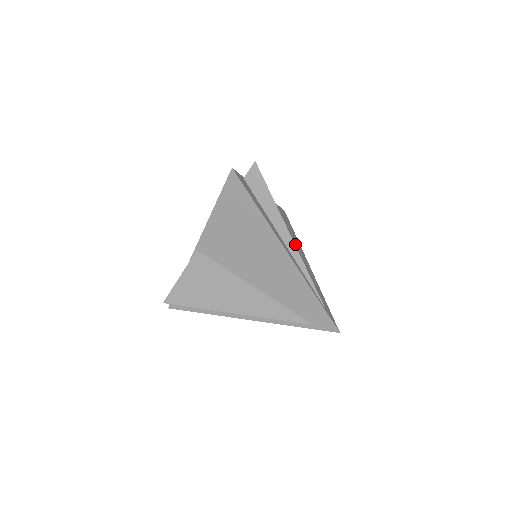
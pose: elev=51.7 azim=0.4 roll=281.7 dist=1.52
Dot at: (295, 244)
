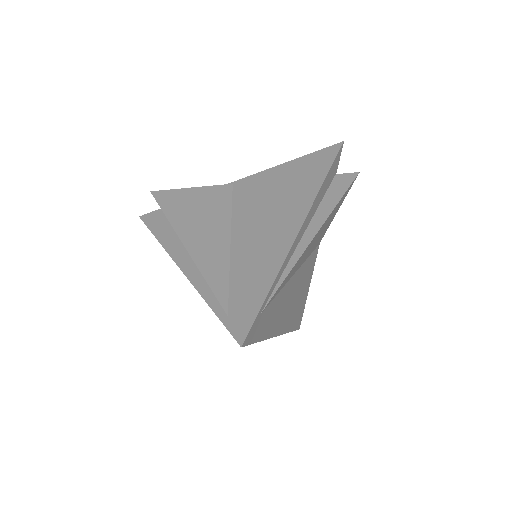
Dot at: (292, 301)
